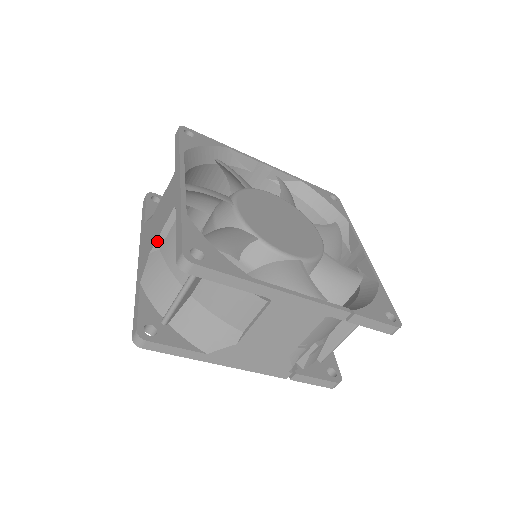
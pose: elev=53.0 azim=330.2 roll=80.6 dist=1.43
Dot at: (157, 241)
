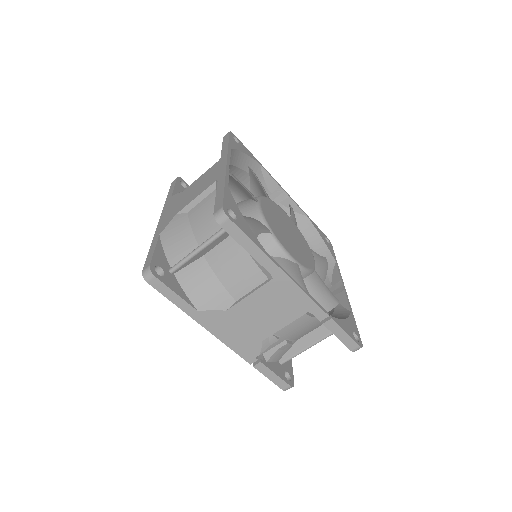
Dot at: (188, 205)
